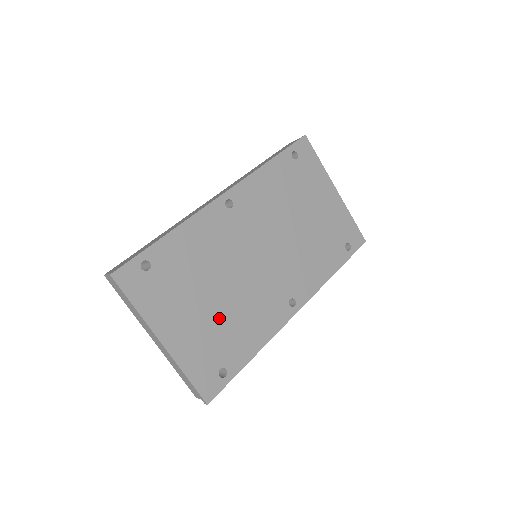
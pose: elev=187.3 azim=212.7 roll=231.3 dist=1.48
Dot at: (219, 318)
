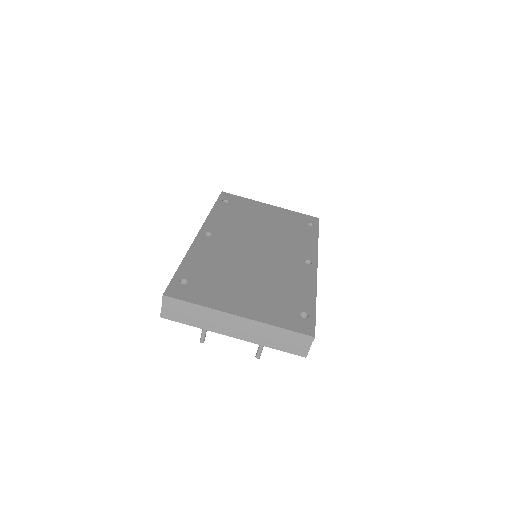
Dot at: (266, 288)
